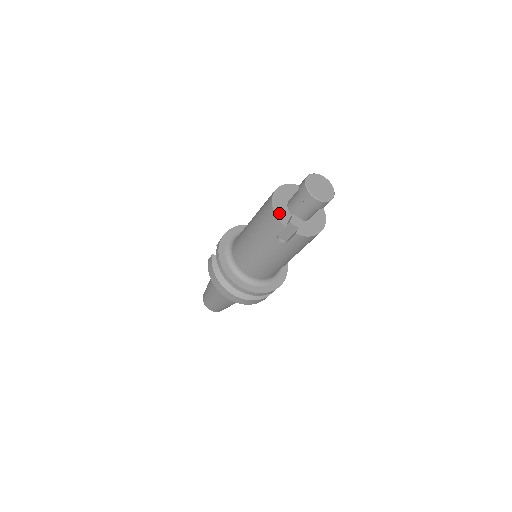
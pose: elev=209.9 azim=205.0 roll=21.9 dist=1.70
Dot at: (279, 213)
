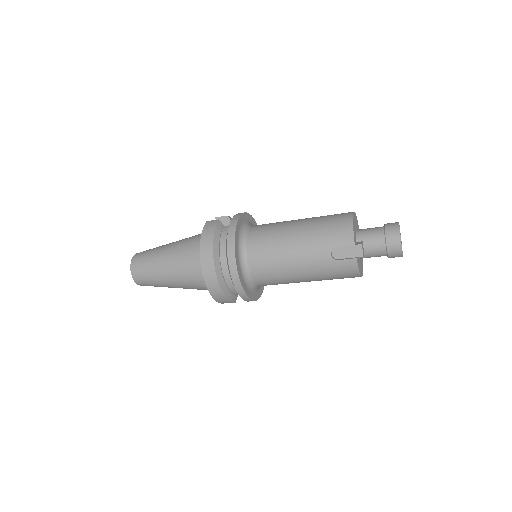
Dot at: (354, 230)
